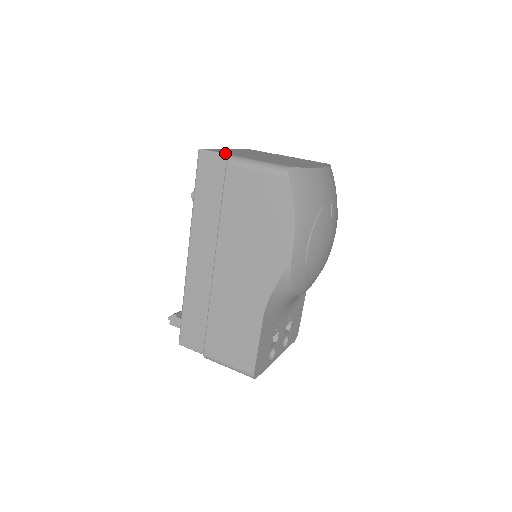
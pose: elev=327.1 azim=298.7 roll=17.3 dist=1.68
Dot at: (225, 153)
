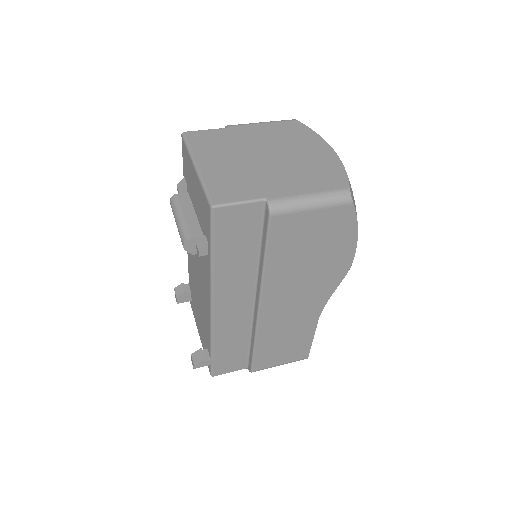
Dot at: (254, 199)
